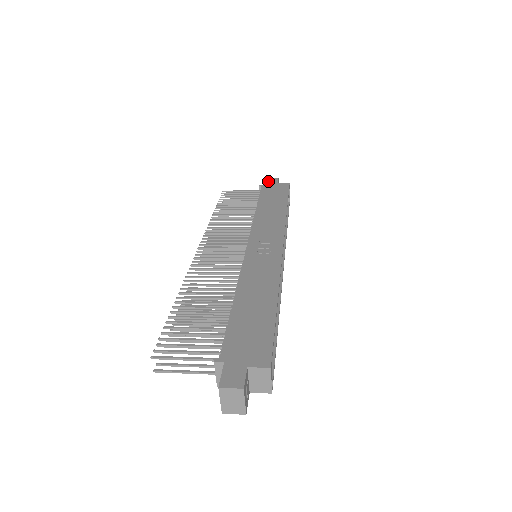
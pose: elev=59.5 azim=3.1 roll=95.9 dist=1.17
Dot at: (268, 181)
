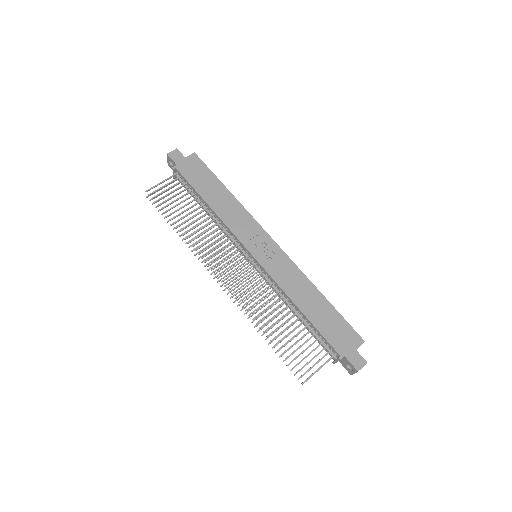
Dot at: (174, 158)
